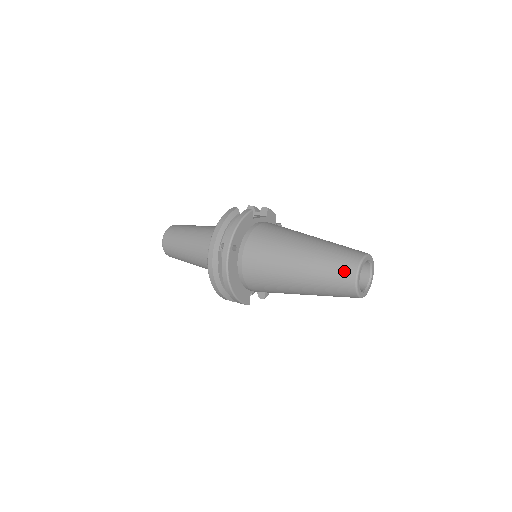
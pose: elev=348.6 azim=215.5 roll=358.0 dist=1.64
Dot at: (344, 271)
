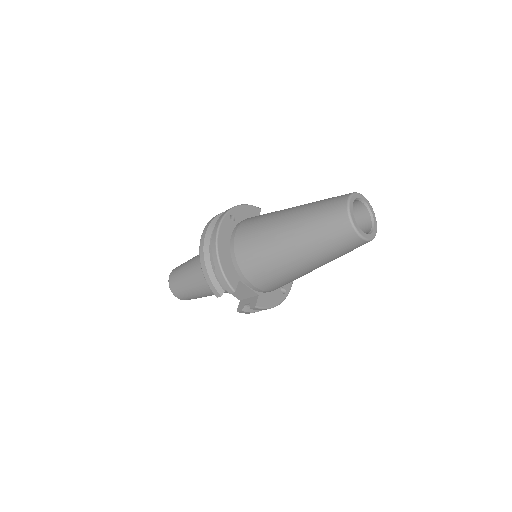
Dot at: (336, 199)
